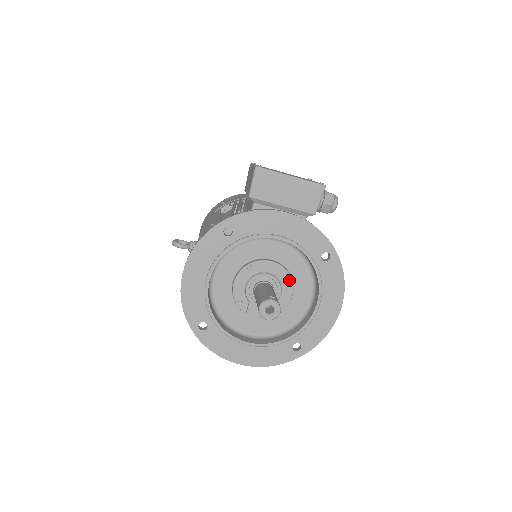
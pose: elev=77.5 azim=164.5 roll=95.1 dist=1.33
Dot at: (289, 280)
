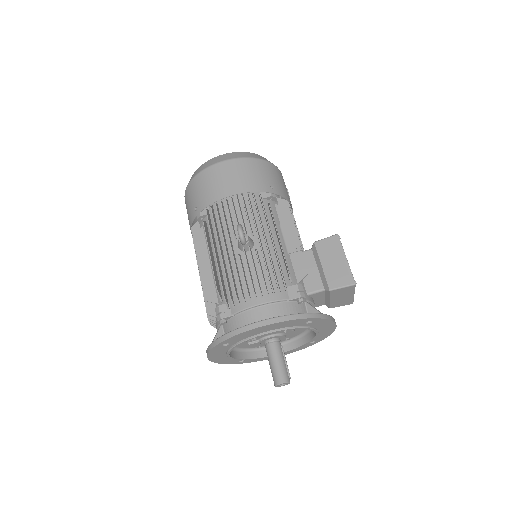
Dot at: (286, 339)
